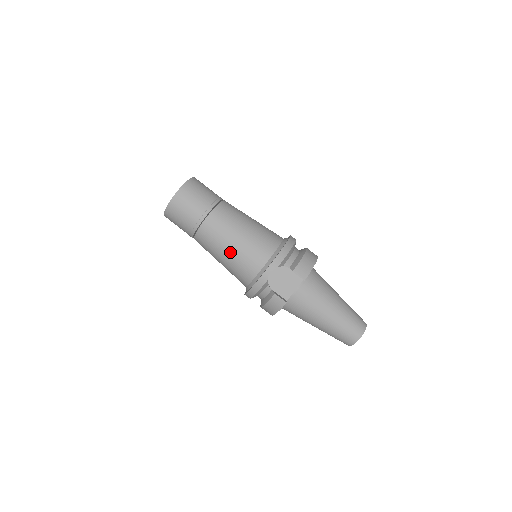
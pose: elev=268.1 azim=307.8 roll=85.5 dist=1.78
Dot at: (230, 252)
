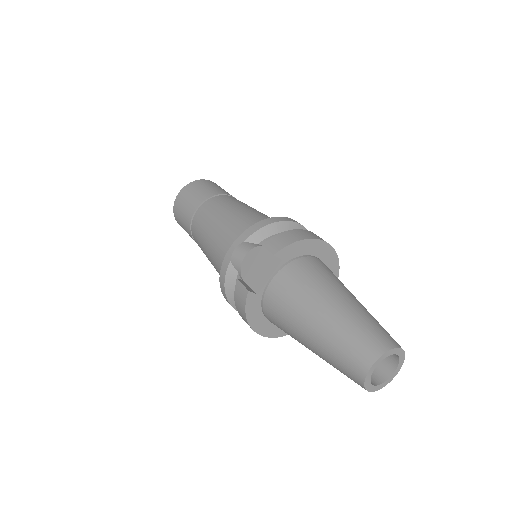
Dot at: (210, 240)
